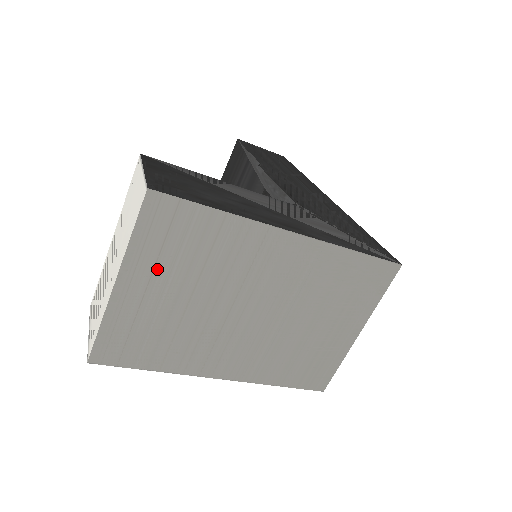
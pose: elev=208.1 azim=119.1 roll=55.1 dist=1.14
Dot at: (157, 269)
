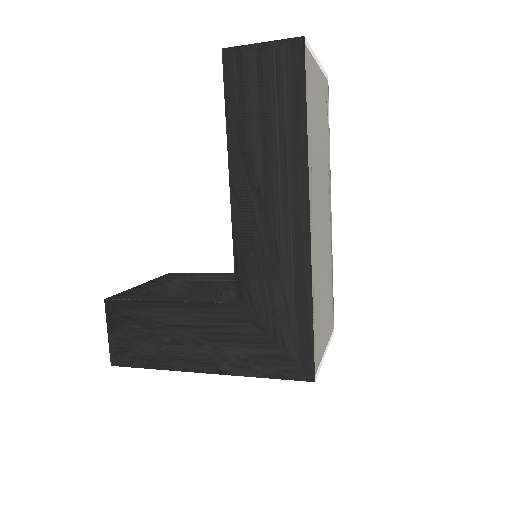
Dot at: occluded
